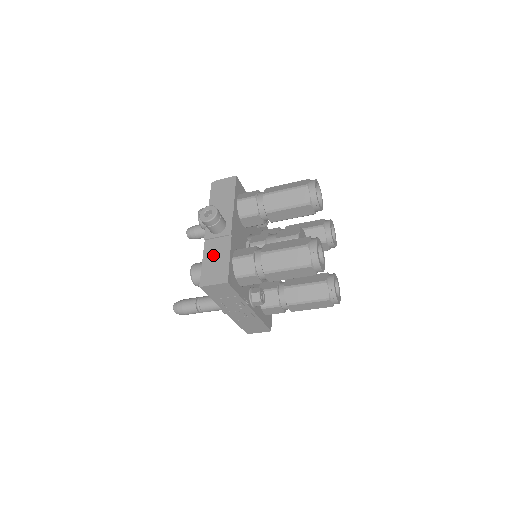
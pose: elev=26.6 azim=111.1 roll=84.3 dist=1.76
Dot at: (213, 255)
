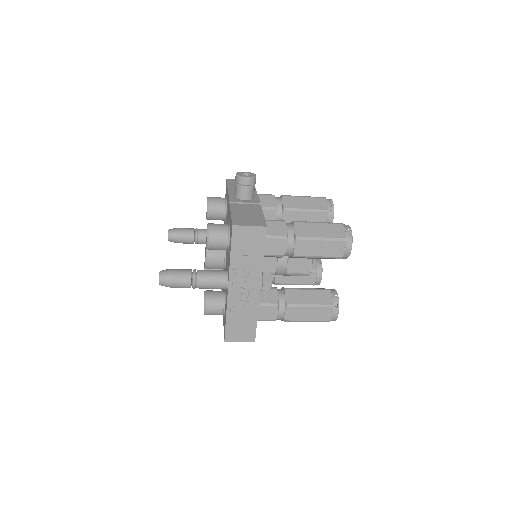
Dot at: (243, 211)
